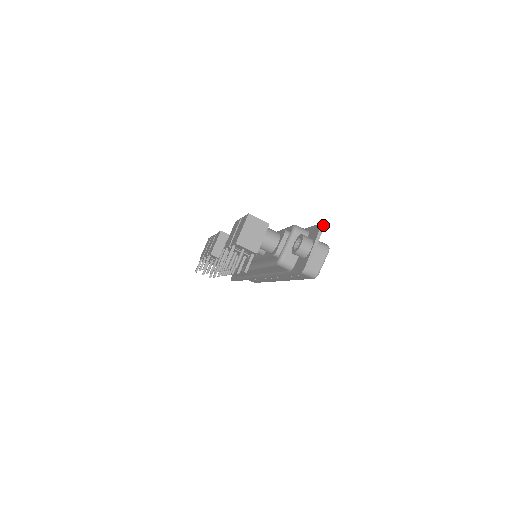
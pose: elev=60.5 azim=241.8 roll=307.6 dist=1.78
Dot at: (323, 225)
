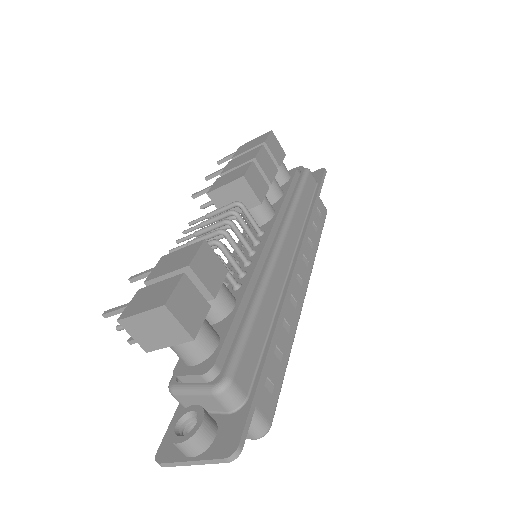
Dot at: occluded
